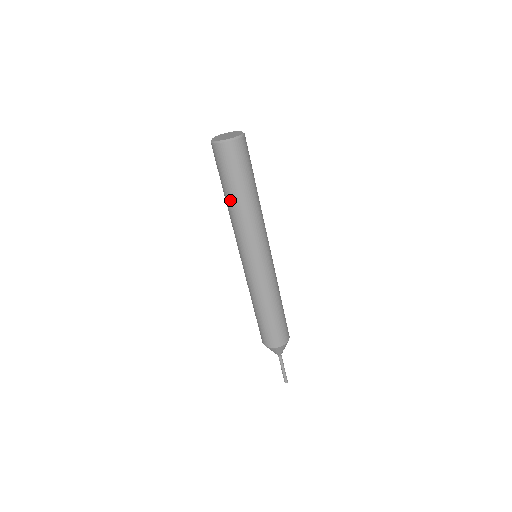
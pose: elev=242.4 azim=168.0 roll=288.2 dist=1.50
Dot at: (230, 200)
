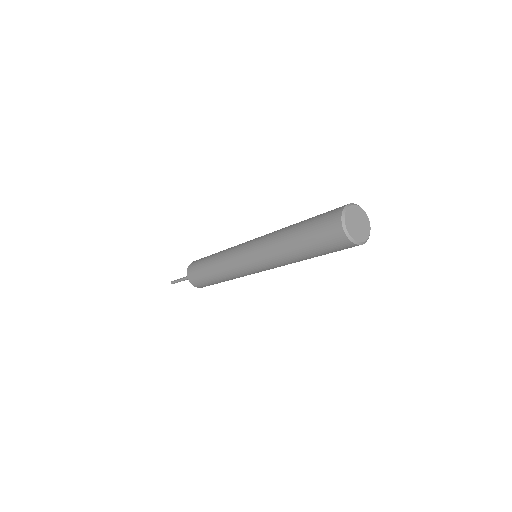
Dot at: occluded
